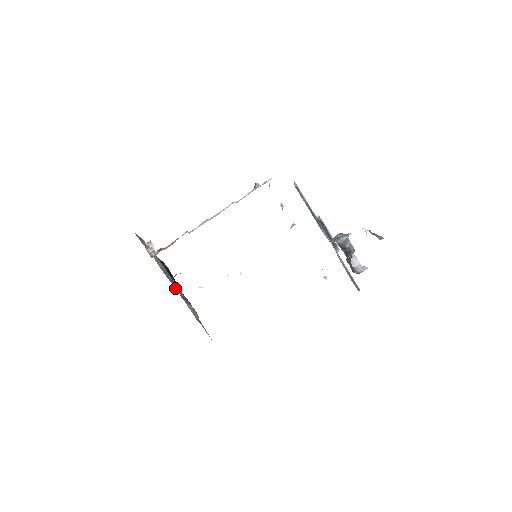
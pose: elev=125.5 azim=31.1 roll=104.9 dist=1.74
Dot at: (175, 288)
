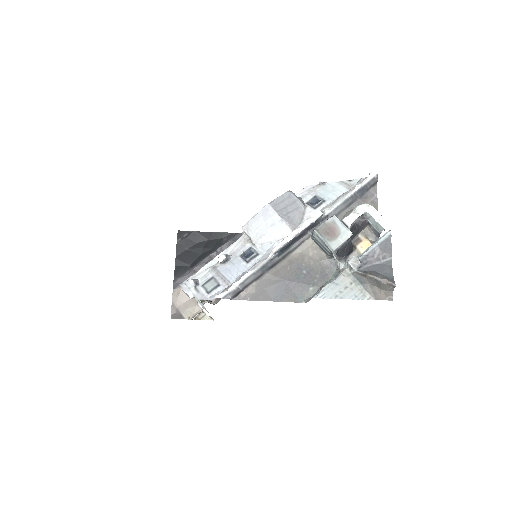
Dot at: occluded
